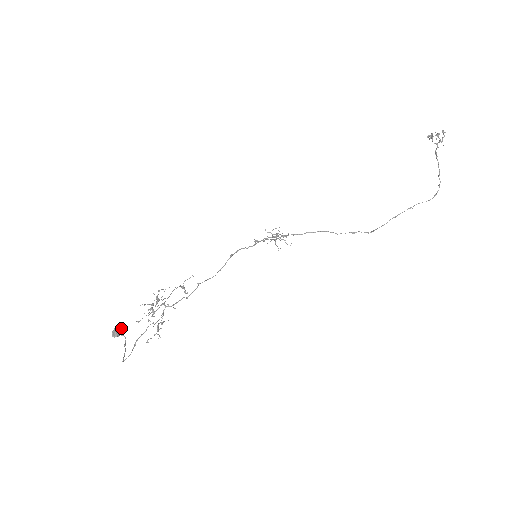
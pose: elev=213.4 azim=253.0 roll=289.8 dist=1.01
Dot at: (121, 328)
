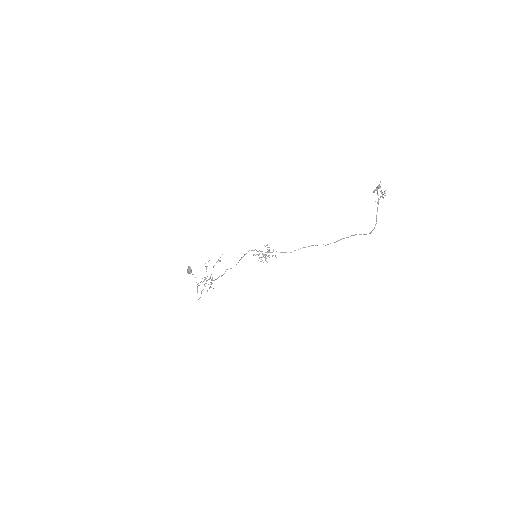
Dot at: (191, 269)
